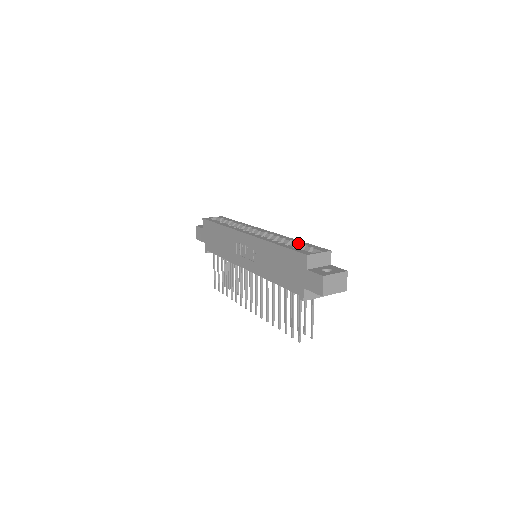
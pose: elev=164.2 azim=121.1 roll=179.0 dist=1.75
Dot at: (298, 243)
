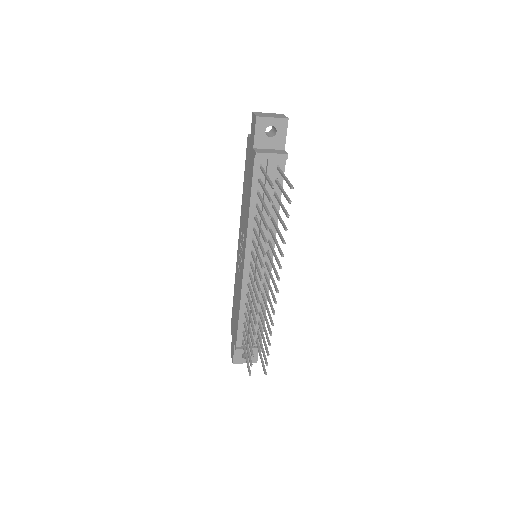
Dot at: occluded
